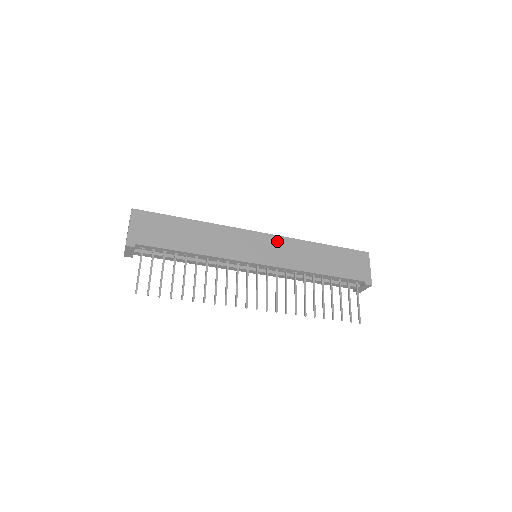
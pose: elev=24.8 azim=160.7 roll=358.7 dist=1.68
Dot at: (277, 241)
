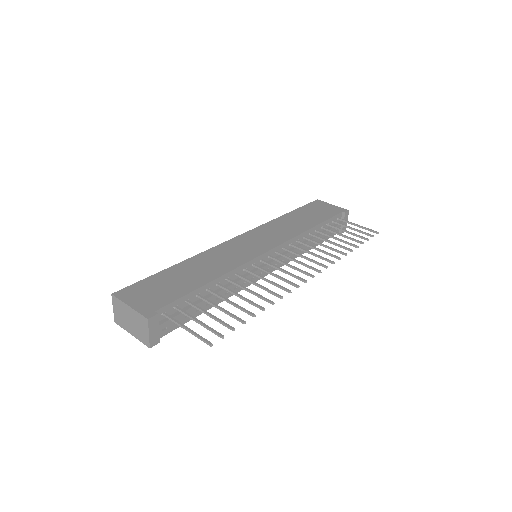
Dot at: (257, 232)
